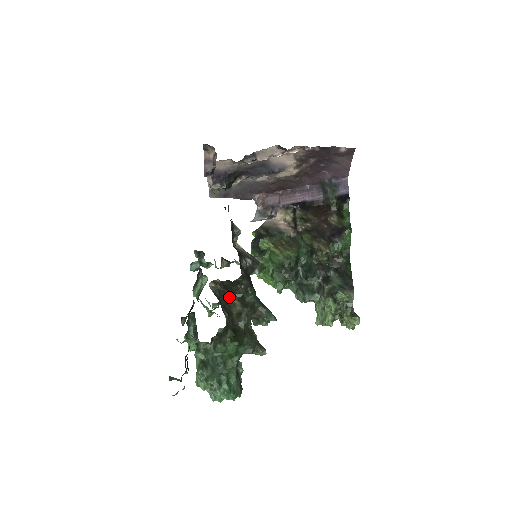
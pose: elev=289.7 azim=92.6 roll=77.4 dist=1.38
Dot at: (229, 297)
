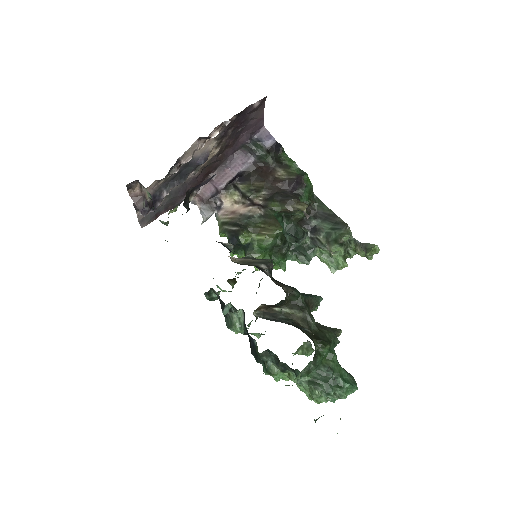
Dot at: (281, 312)
